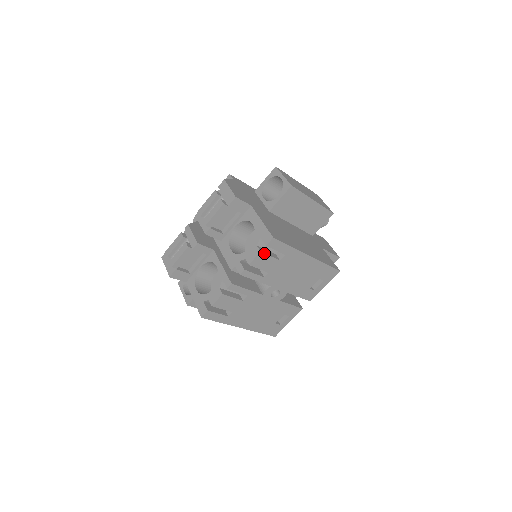
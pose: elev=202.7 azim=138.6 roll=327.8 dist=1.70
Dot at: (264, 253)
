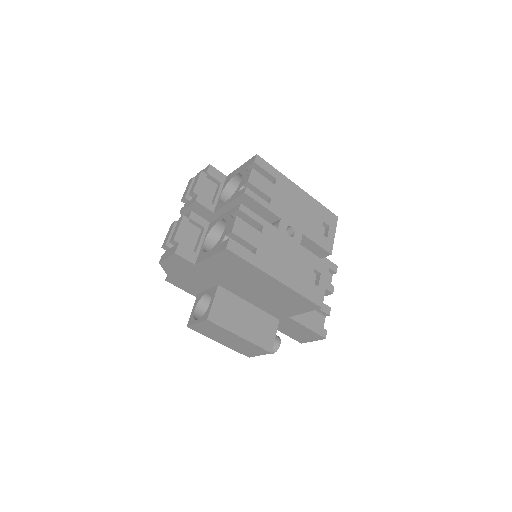
Dot at: (256, 171)
